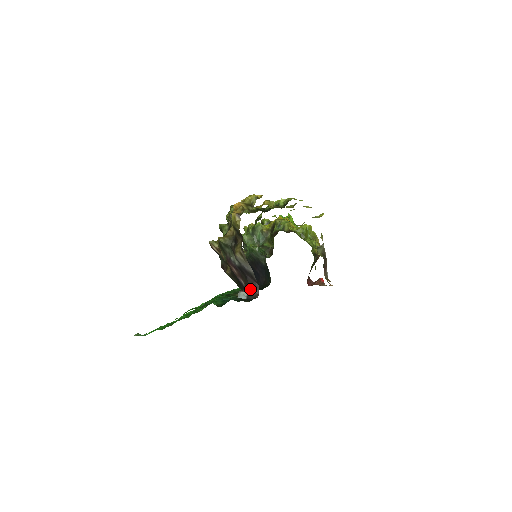
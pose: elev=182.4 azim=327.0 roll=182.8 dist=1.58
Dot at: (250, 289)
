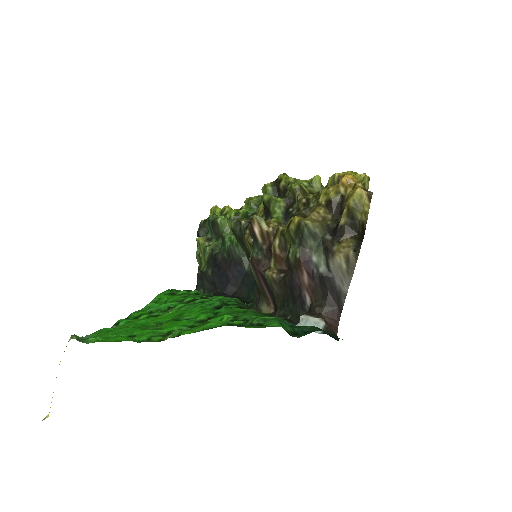
Dot at: (326, 317)
